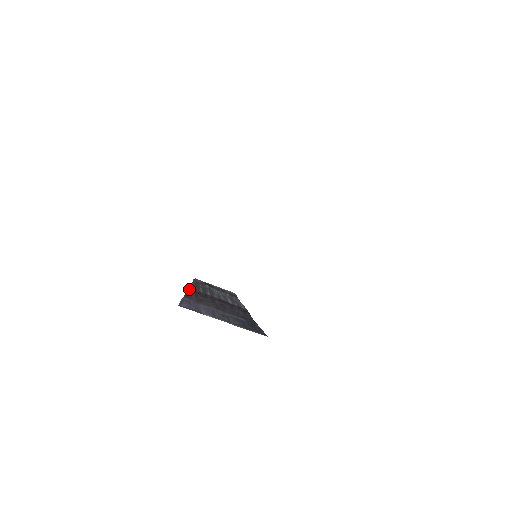
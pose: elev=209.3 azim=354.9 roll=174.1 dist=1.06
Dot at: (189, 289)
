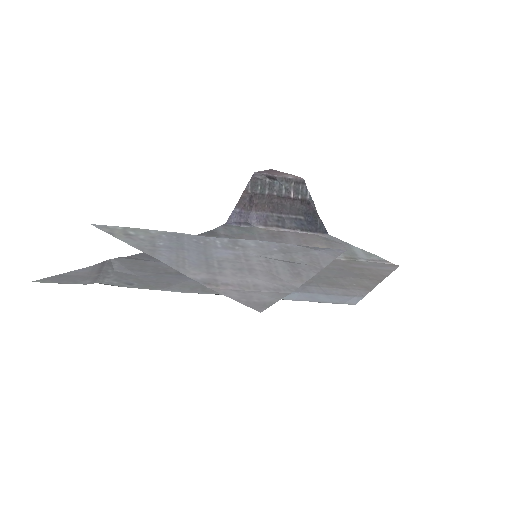
Dot at: (243, 193)
